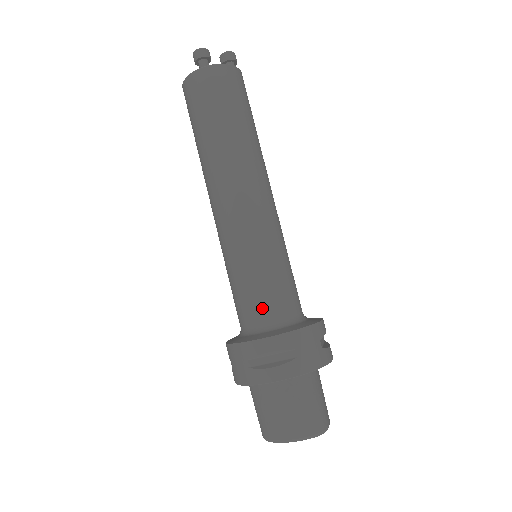
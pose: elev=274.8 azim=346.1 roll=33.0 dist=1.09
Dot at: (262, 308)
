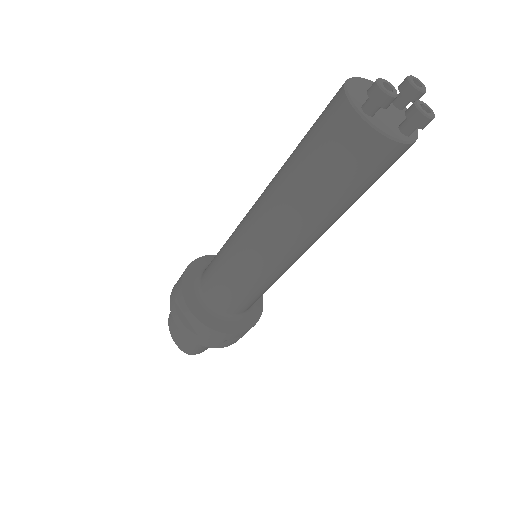
Dot at: (212, 292)
